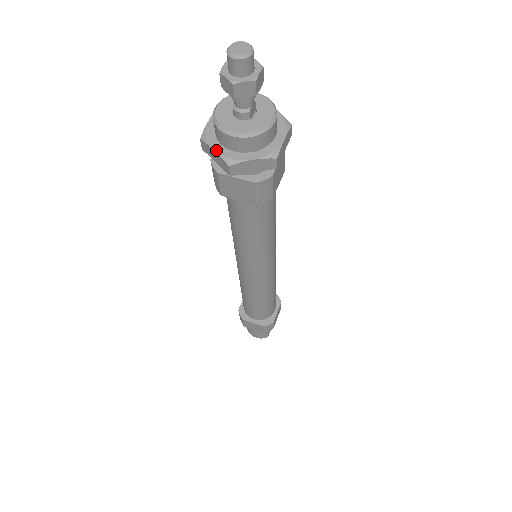
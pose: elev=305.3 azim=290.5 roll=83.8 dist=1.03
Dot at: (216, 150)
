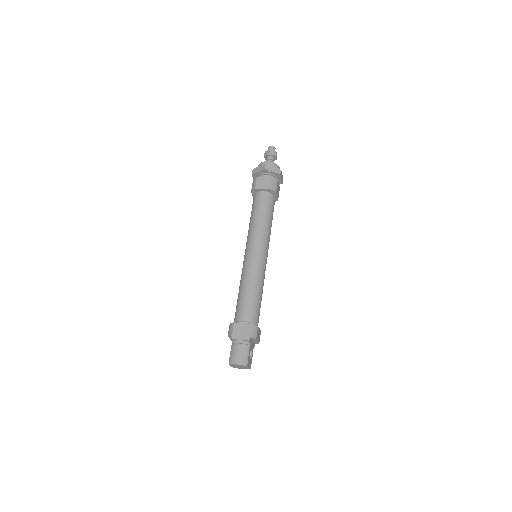
Dot at: (260, 166)
